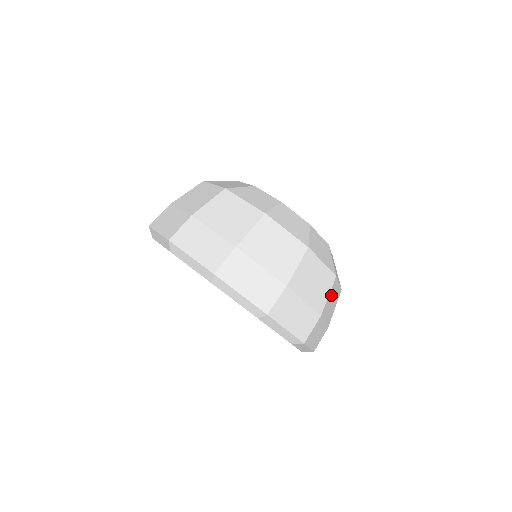
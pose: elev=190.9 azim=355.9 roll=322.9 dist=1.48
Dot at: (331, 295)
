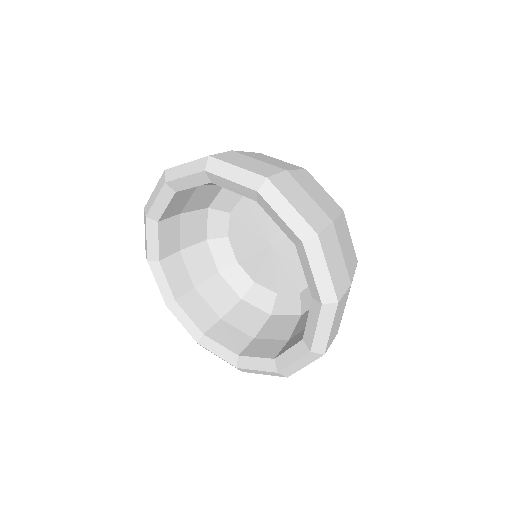
Dot at: occluded
